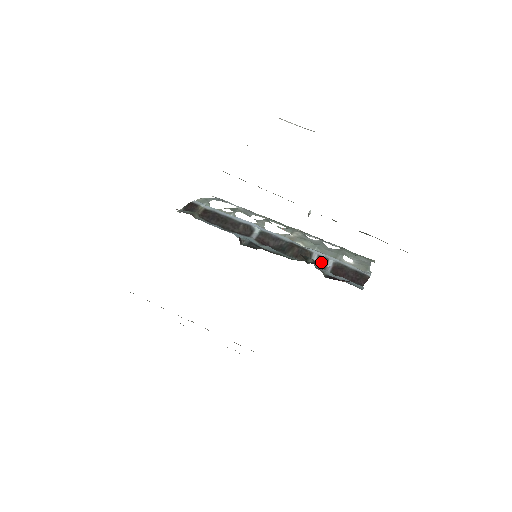
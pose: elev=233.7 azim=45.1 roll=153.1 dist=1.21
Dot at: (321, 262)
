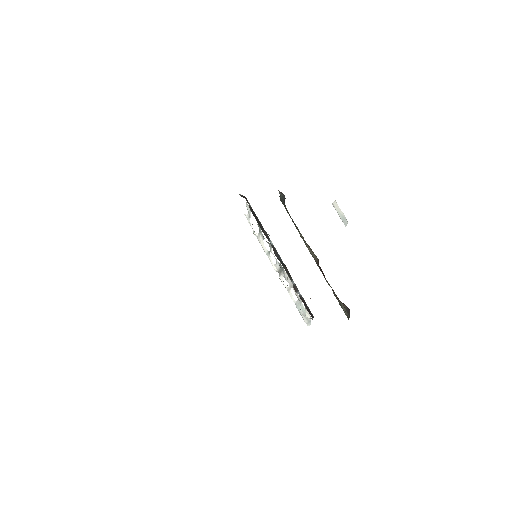
Dot at: (295, 288)
